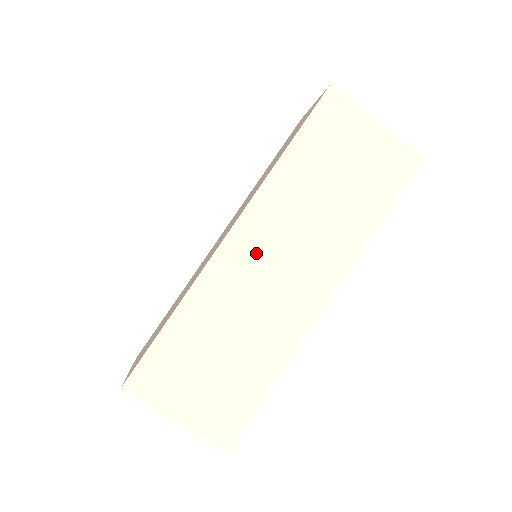
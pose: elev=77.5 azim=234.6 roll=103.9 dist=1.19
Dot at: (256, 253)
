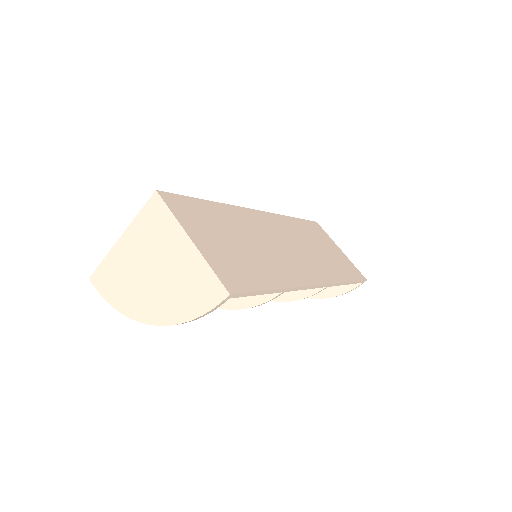
Dot at: (274, 230)
